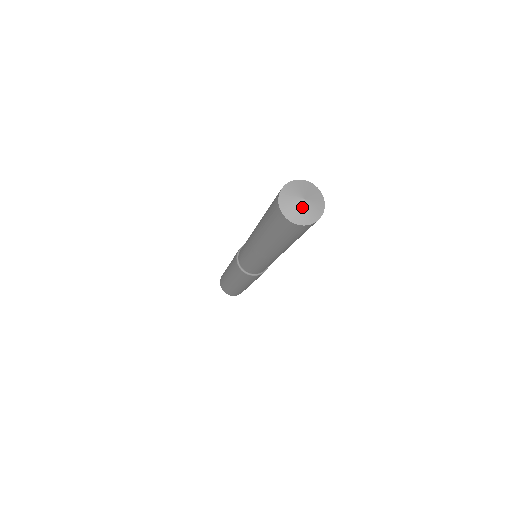
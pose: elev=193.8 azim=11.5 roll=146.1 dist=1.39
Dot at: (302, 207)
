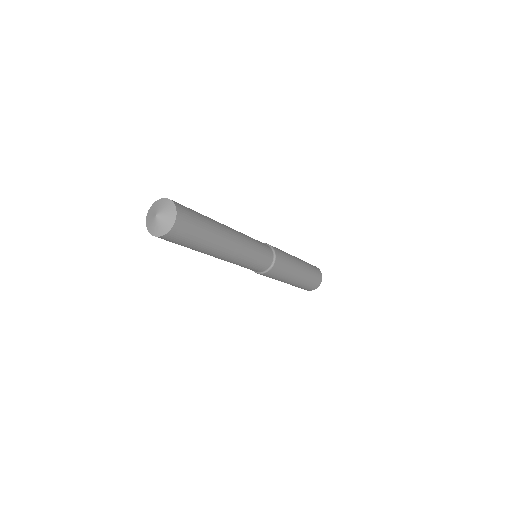
Dot at: (157, 222)
